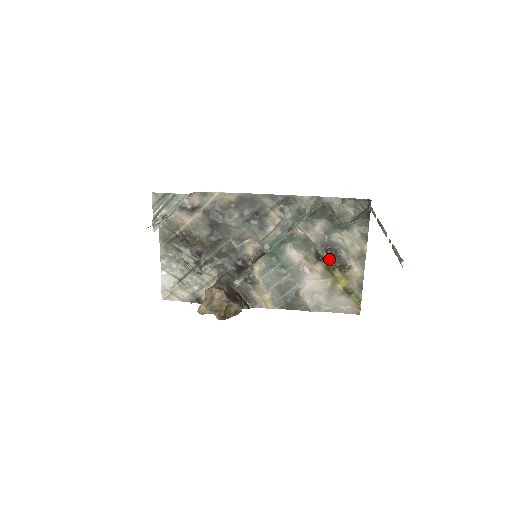
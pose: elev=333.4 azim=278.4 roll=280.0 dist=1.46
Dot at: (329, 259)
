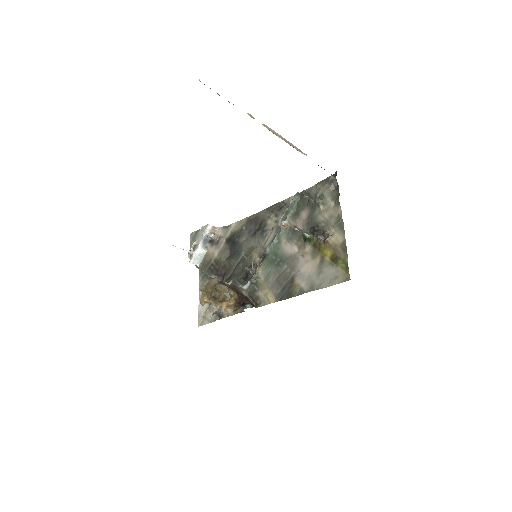
Dot at: (314, 237)
